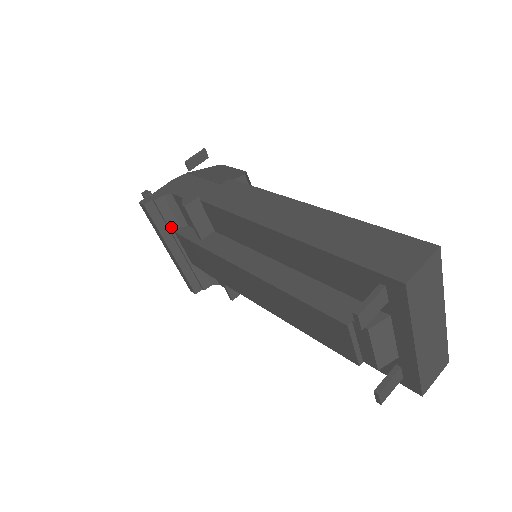
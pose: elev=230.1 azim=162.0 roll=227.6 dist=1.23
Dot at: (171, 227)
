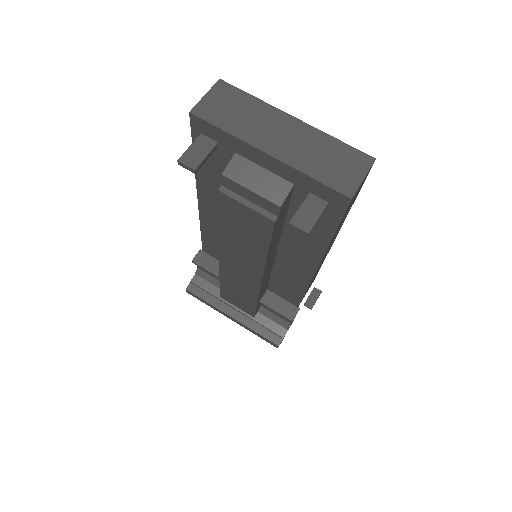
Dot at: (216, 295)
